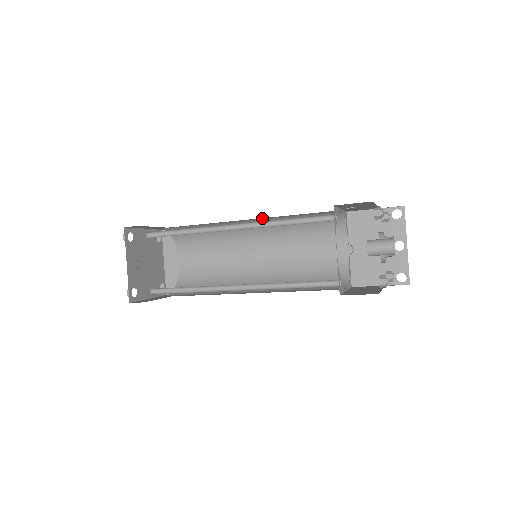
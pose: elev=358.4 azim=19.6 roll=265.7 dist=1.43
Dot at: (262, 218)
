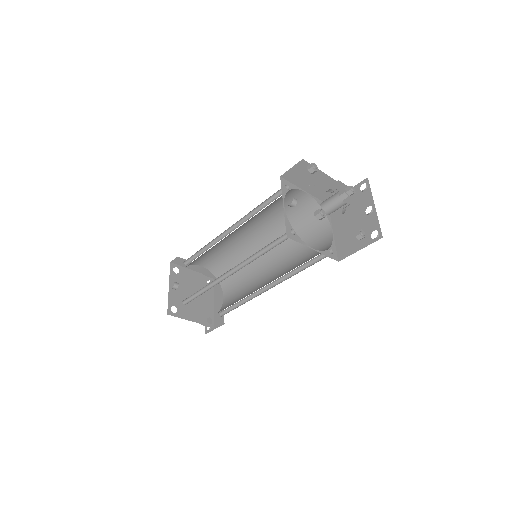
Dot at: (259, 226)
